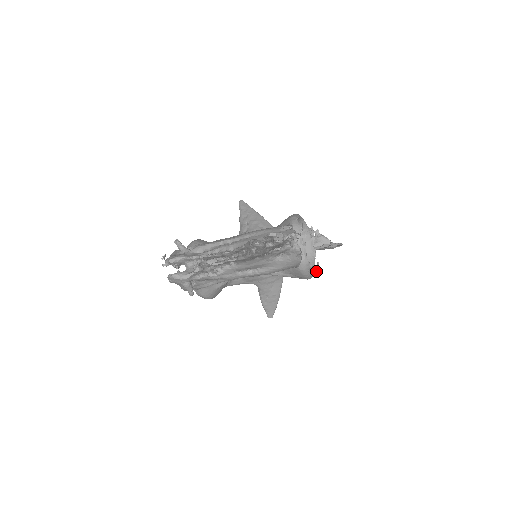
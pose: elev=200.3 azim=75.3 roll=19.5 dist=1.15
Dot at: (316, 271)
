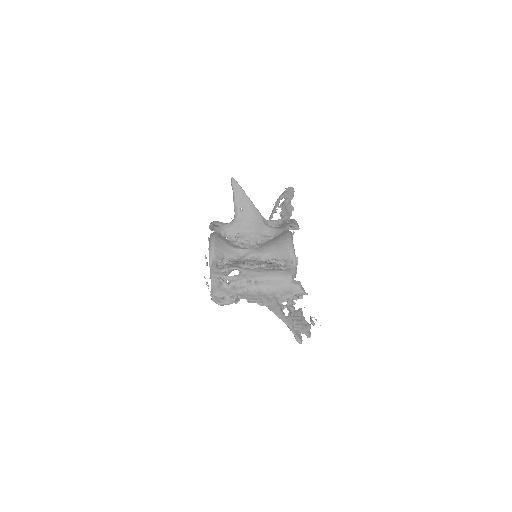
Dot at: occluded
